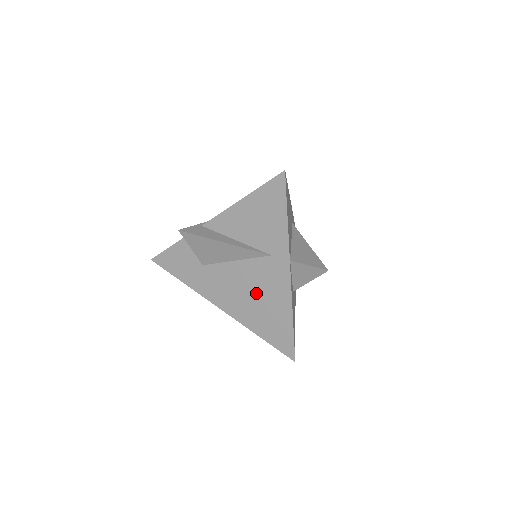
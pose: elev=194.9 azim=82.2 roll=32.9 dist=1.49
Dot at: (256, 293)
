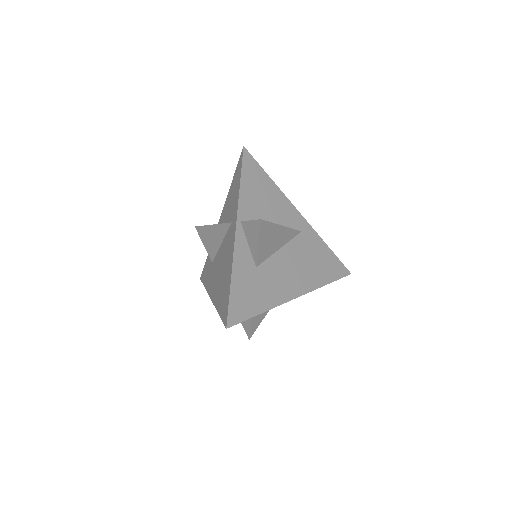
Dot at: (223, 266)
